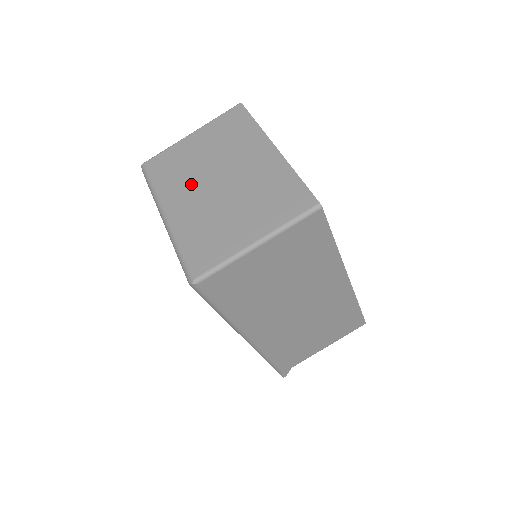
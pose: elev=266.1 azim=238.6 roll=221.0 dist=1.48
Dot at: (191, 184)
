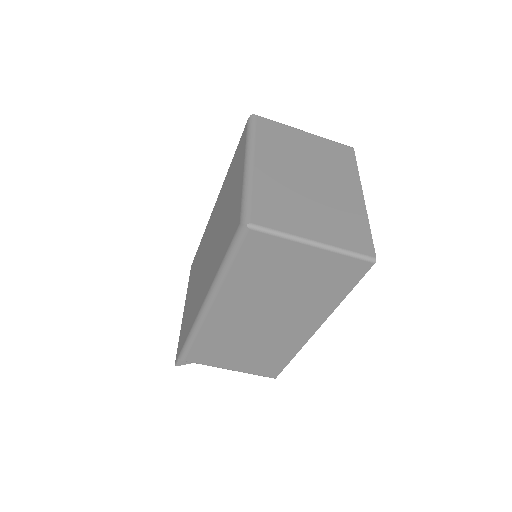
Dot at: (286, 161)
